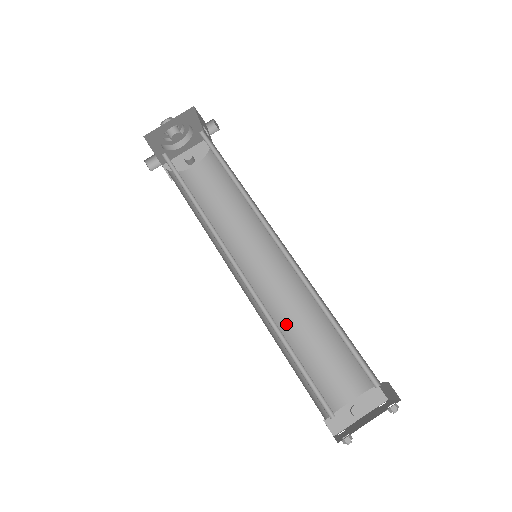
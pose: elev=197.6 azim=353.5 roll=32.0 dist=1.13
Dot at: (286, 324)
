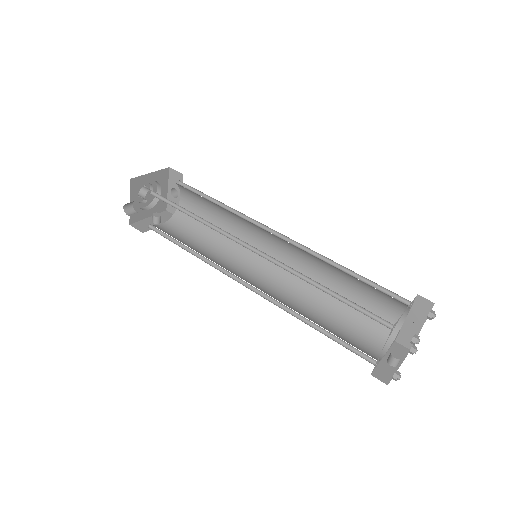
Dot at: (298, 311)
